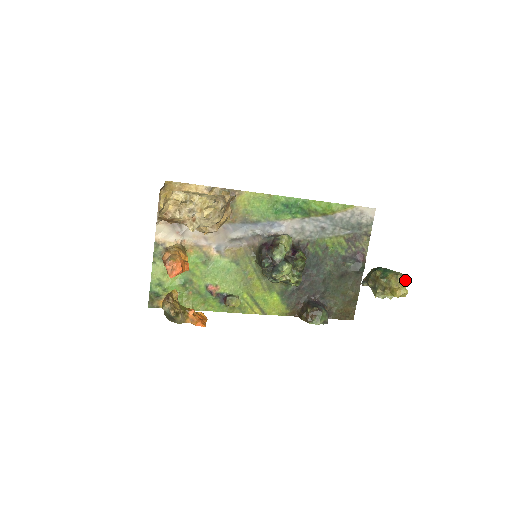
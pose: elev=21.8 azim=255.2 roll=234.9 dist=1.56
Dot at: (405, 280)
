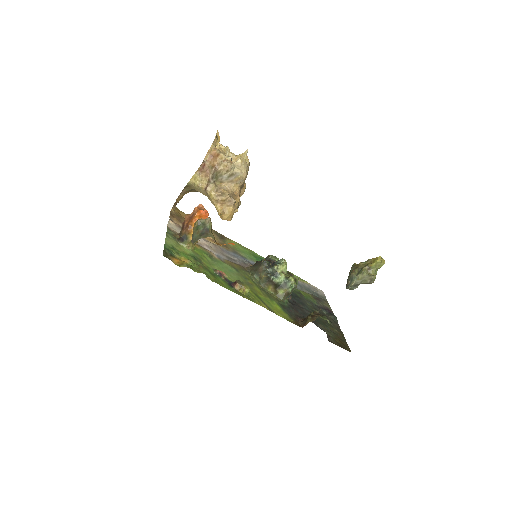
Dot at: occluded
